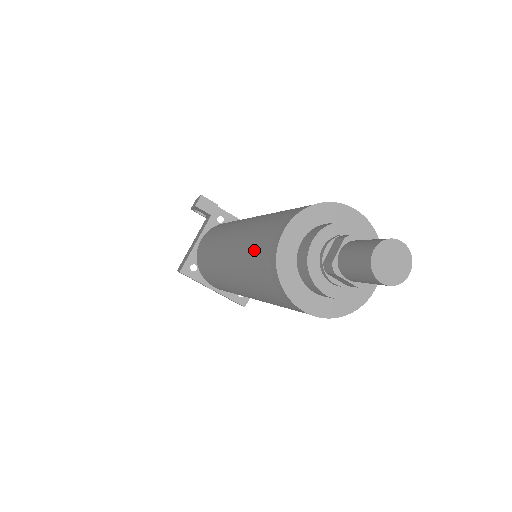
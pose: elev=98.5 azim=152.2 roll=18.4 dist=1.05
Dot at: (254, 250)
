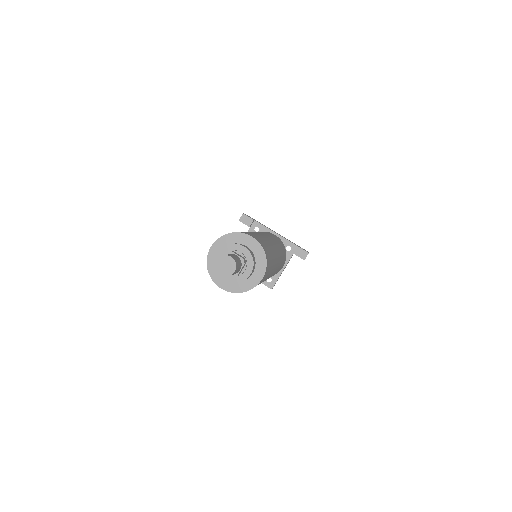
Dot at: occluded
